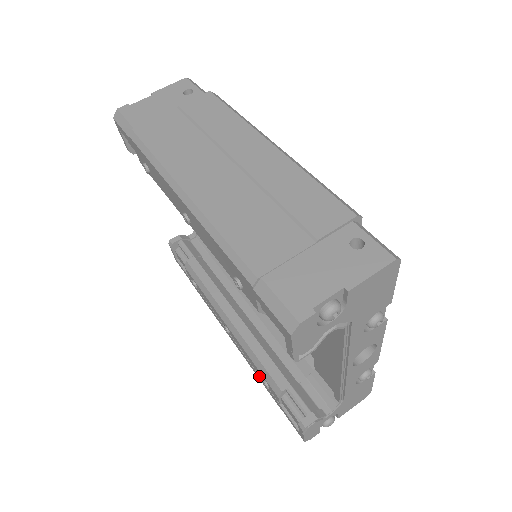
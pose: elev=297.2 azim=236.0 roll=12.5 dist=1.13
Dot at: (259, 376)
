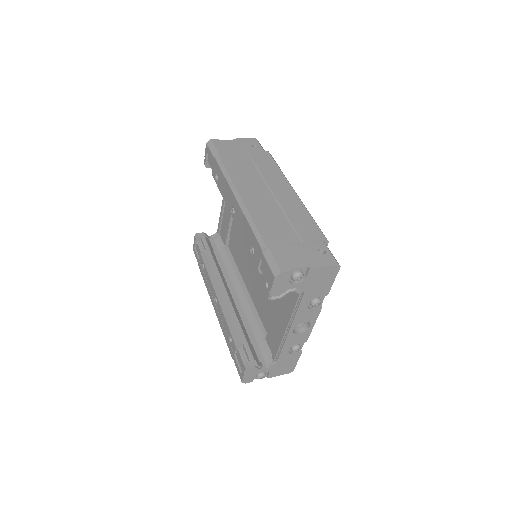
Dot at: (226, 335)
